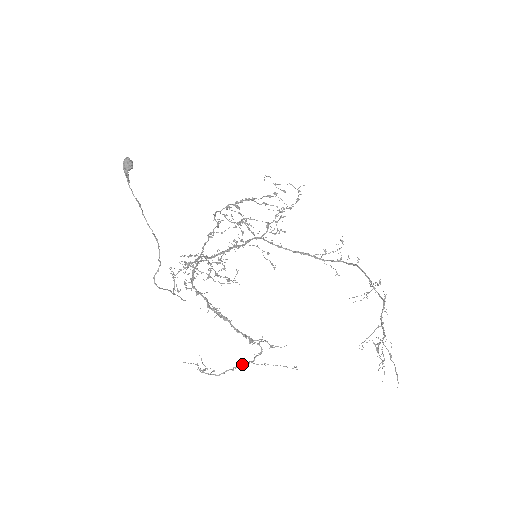
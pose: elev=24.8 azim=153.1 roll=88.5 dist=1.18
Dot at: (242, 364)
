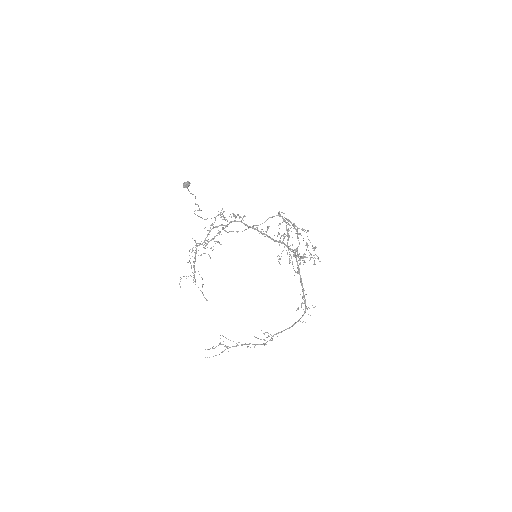
Dot at: occluded
